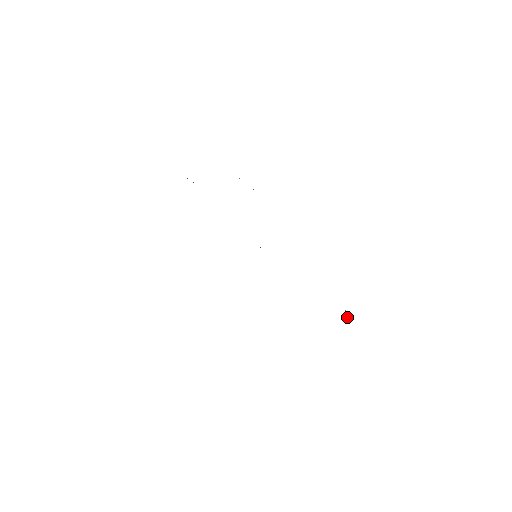
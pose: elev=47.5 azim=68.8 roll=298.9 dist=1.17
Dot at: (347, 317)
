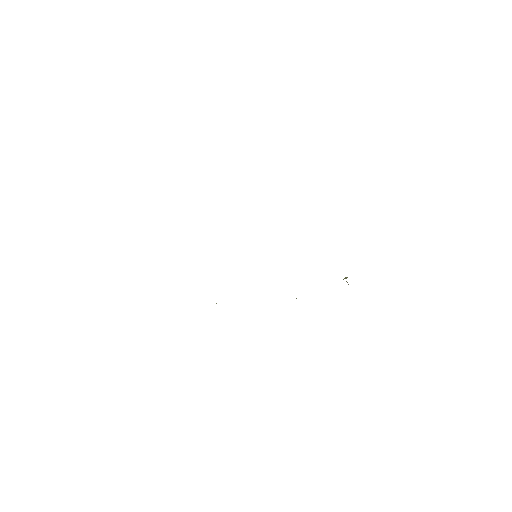
Dot at: occluded
